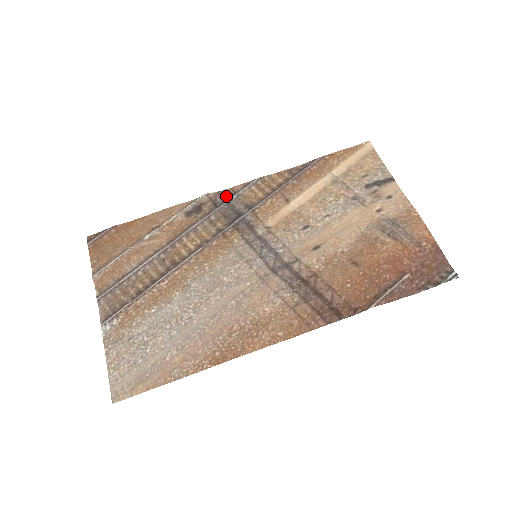
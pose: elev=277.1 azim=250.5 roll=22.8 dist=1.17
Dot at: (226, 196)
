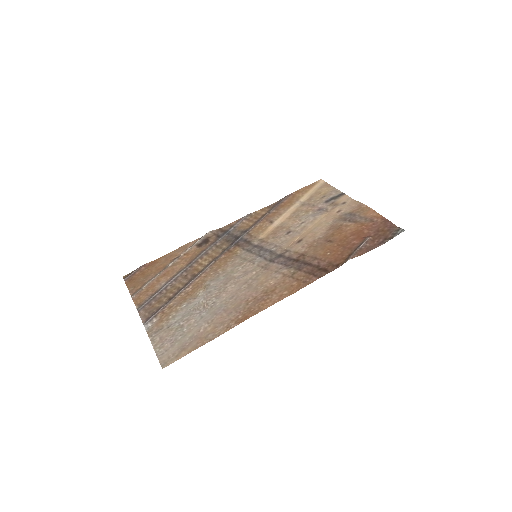
Dot at: (225, 230)
